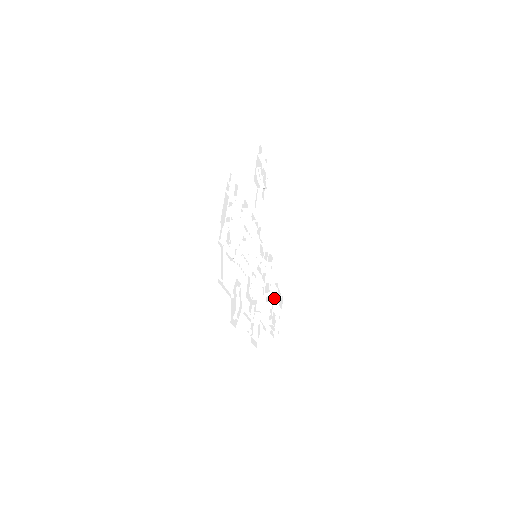
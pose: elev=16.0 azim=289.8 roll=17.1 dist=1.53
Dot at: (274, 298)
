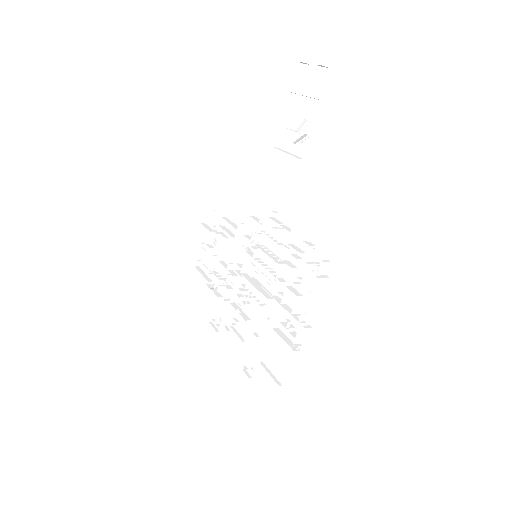
Dot at: occluded
